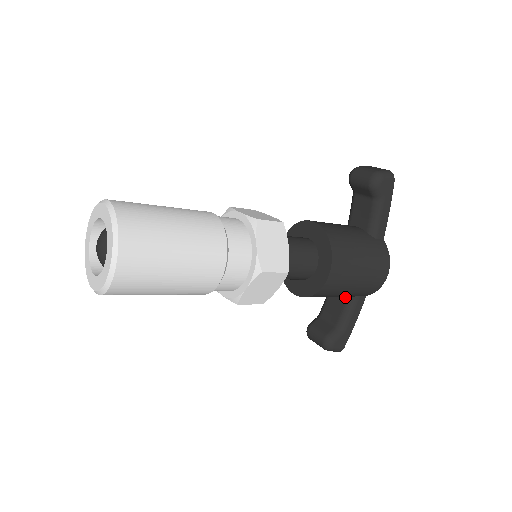
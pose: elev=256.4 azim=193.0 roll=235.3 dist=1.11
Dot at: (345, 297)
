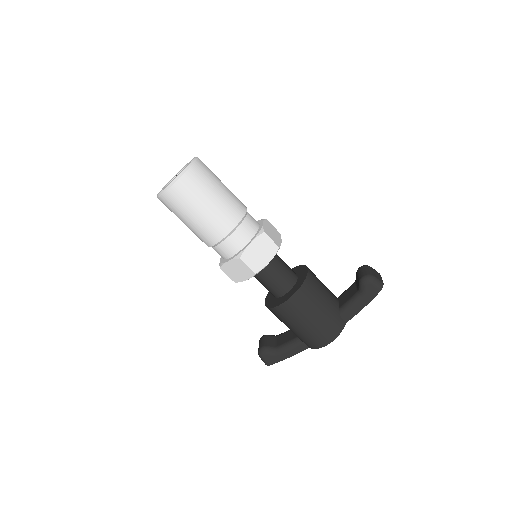
Dot at: (296, 336)
